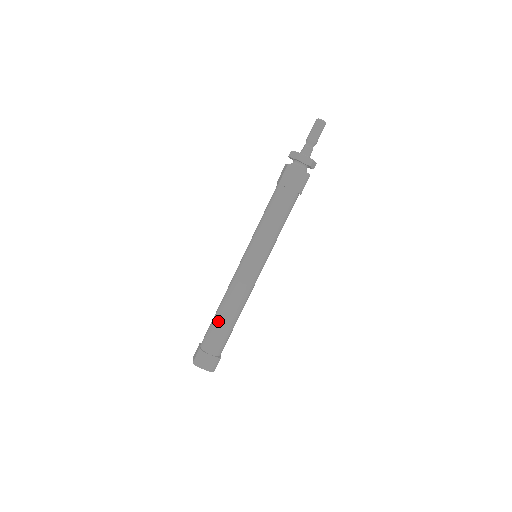
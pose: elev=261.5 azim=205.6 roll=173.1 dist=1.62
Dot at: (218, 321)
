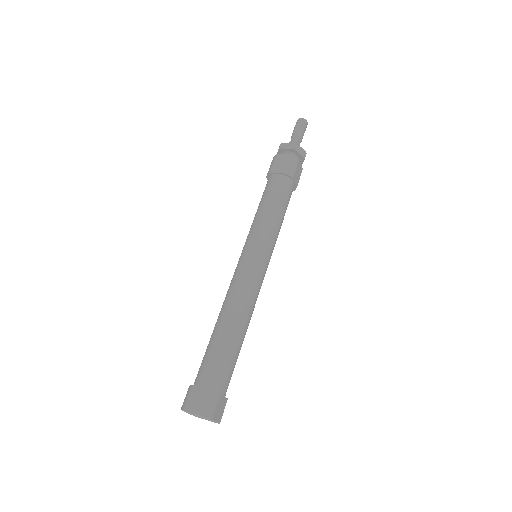
Dot at: (211, 338)
